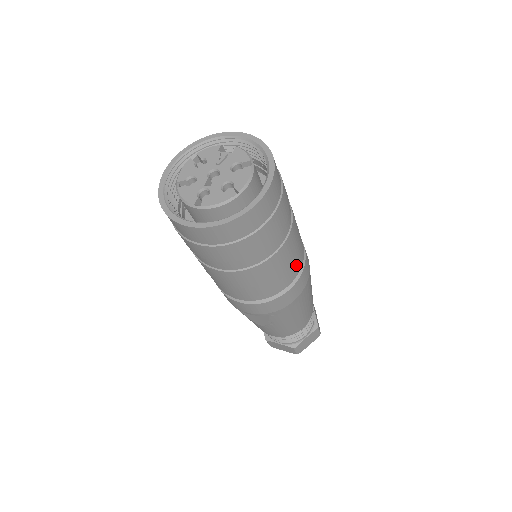
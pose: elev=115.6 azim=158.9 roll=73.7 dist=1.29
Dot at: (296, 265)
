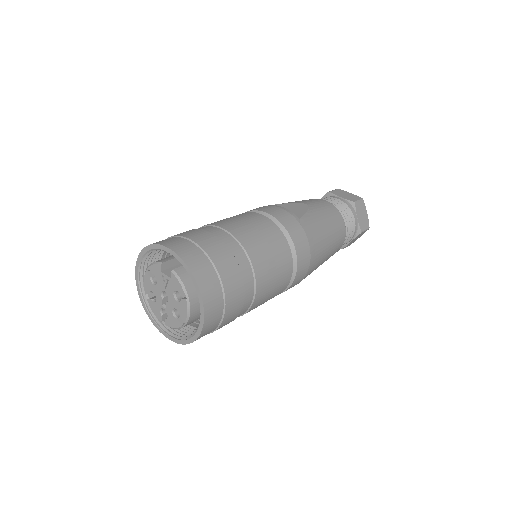
Dot at: (282, 284)
